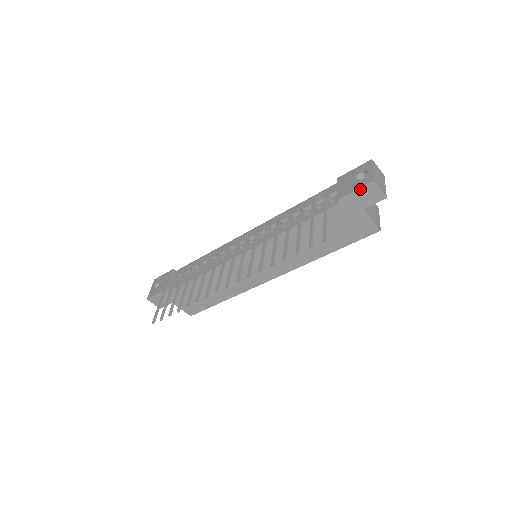
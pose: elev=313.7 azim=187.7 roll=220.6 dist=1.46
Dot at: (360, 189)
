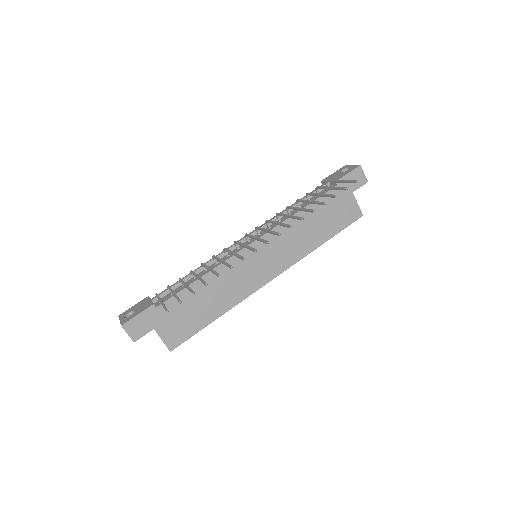
Dot at: (352, 172)
